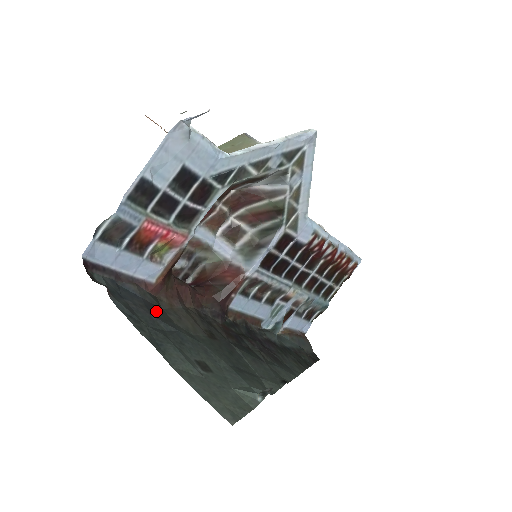
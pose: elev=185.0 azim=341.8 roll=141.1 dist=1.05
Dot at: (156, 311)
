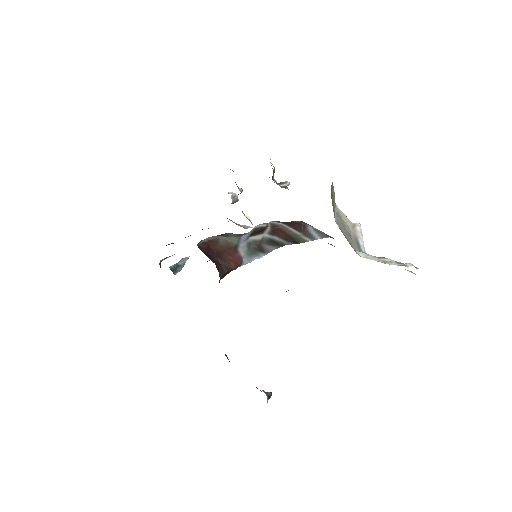
Dot at: occluded
